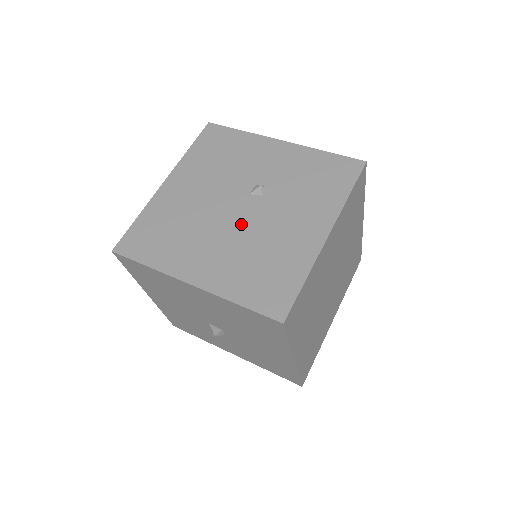
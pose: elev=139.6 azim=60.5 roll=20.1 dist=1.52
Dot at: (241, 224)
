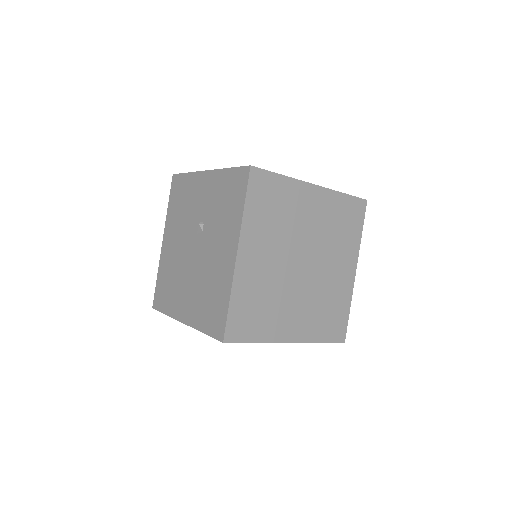
Dot at: (196, 263)
